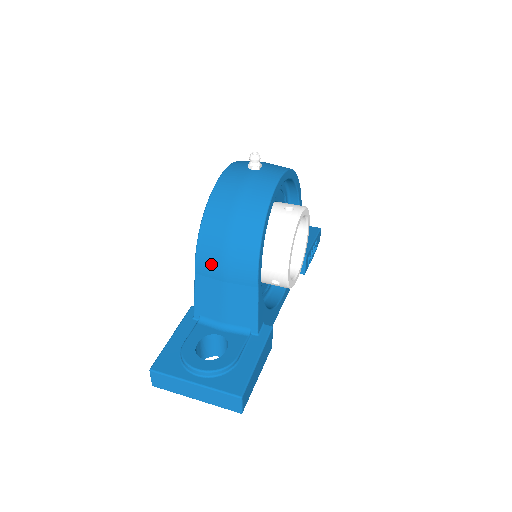
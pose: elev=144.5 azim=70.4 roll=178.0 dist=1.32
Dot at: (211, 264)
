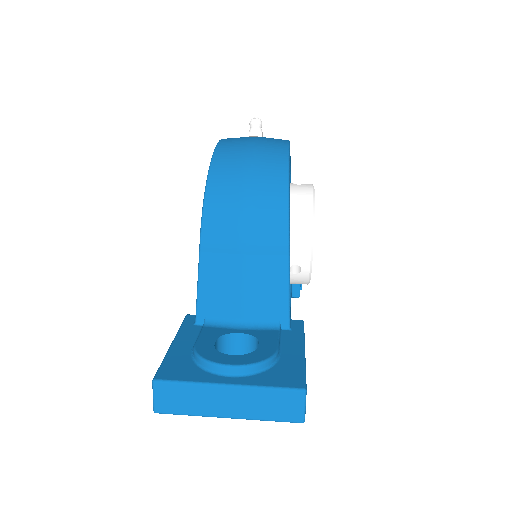
Dot at: (224, 232)
